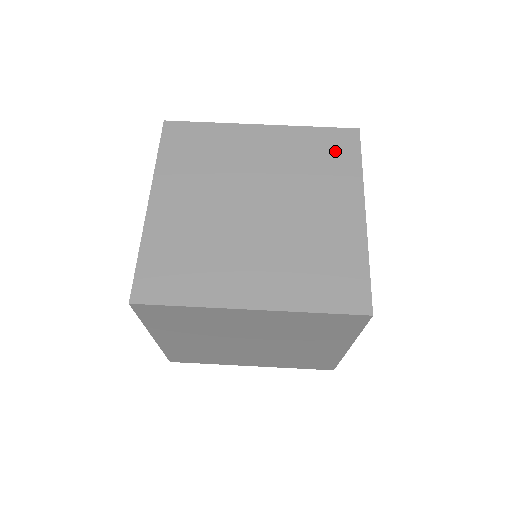
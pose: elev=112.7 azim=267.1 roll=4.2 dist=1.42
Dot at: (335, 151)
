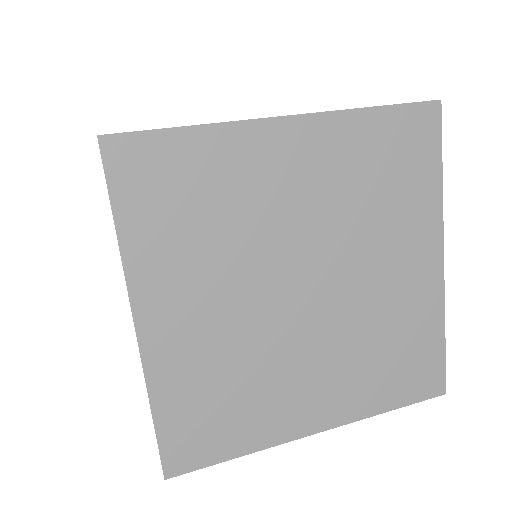
Dot at: occluded
